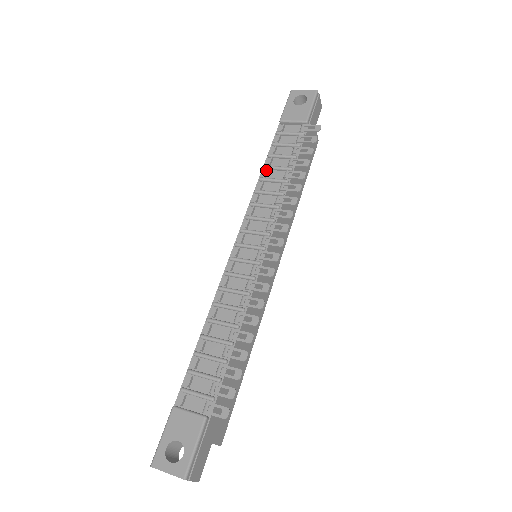
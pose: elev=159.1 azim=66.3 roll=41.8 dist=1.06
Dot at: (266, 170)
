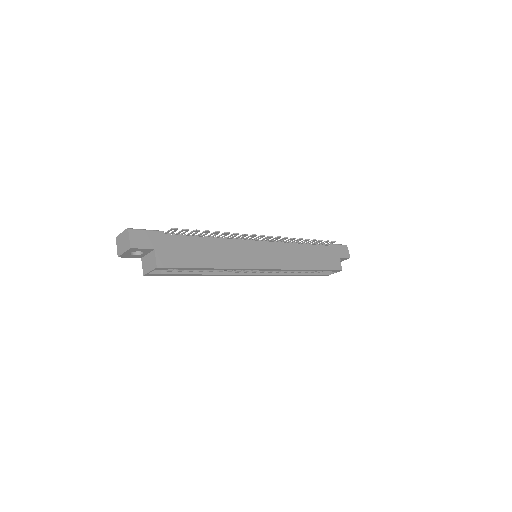
Dot at: occluded
